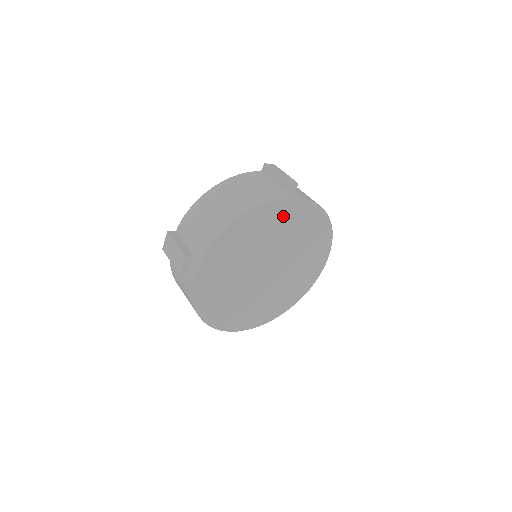
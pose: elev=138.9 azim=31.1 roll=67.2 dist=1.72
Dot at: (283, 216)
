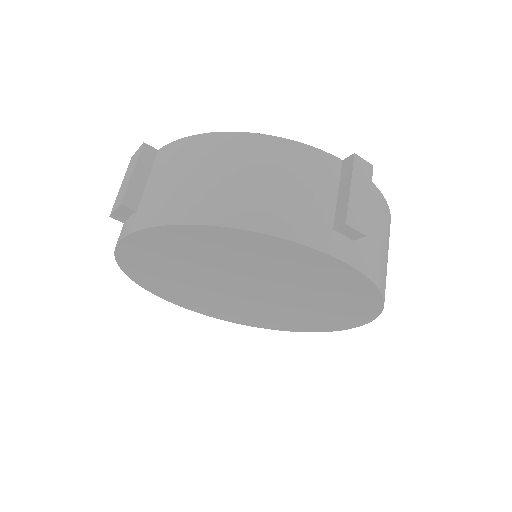
Dot at: (299, 262)
